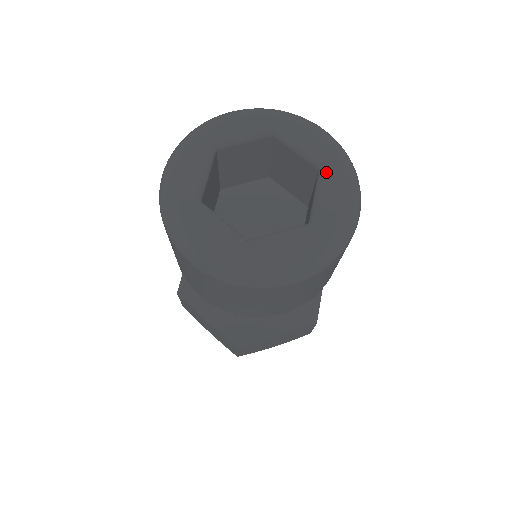
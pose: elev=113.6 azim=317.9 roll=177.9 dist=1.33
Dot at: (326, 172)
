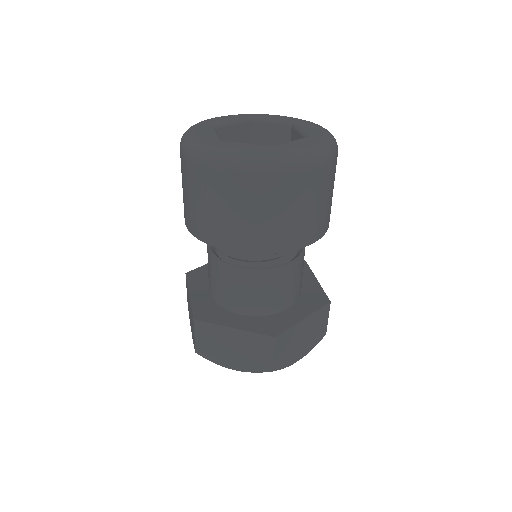
Dot at: (309, 137)
